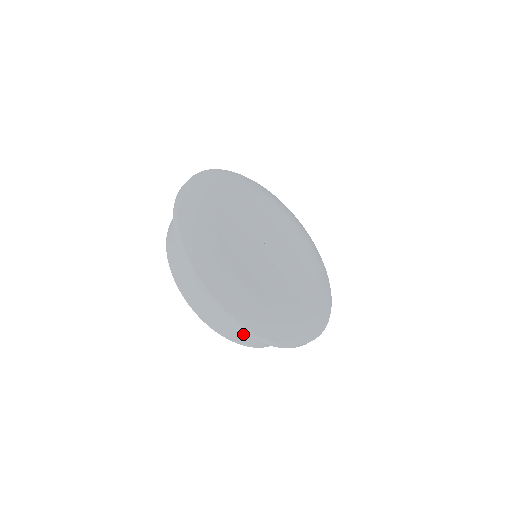
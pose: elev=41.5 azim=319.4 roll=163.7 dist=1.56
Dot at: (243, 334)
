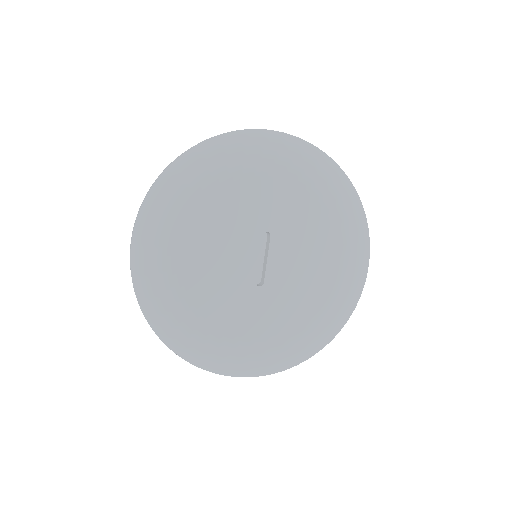
Dot at: occluded
